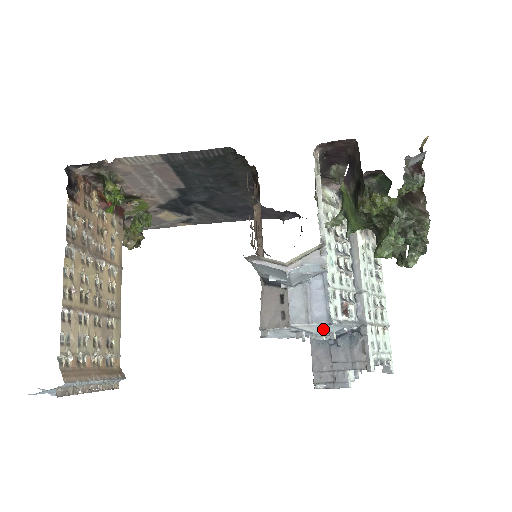
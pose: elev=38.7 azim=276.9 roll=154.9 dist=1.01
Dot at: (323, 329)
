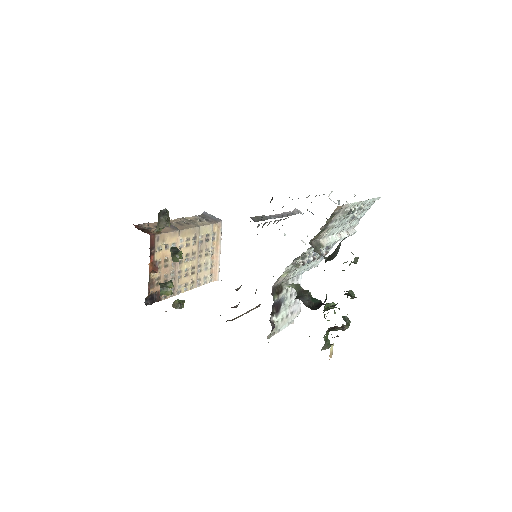
Dot at: occluded
